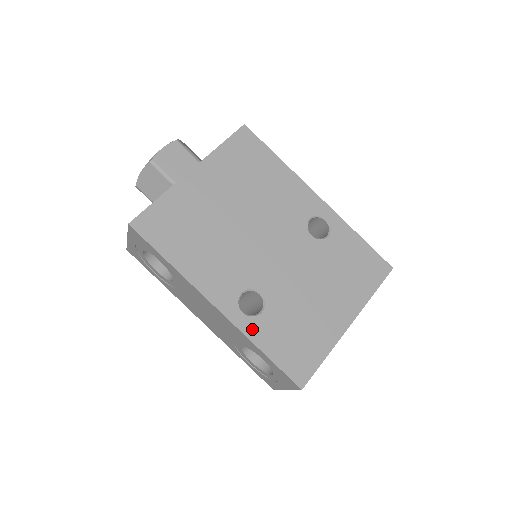
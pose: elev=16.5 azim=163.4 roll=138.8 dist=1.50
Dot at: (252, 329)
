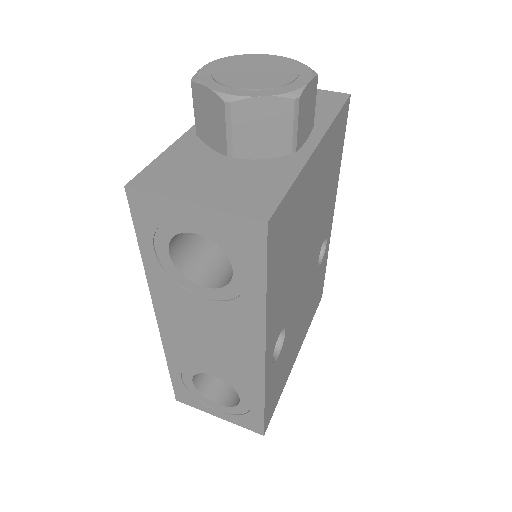
Dot at: (270, 378)
